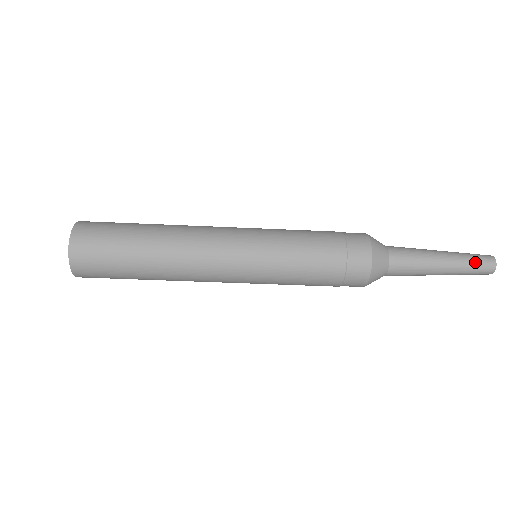
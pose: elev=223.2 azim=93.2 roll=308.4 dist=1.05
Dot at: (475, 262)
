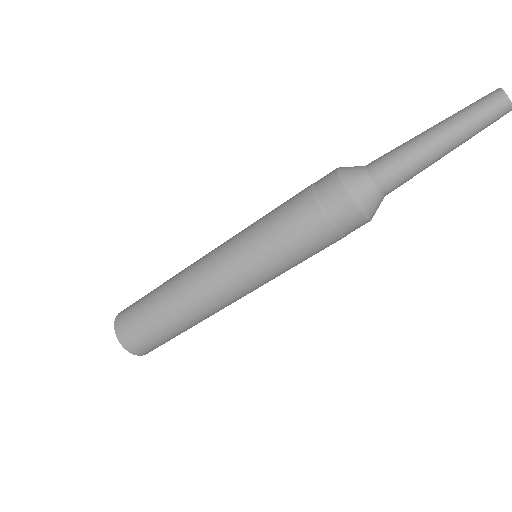
Dot at: (476, 112)
